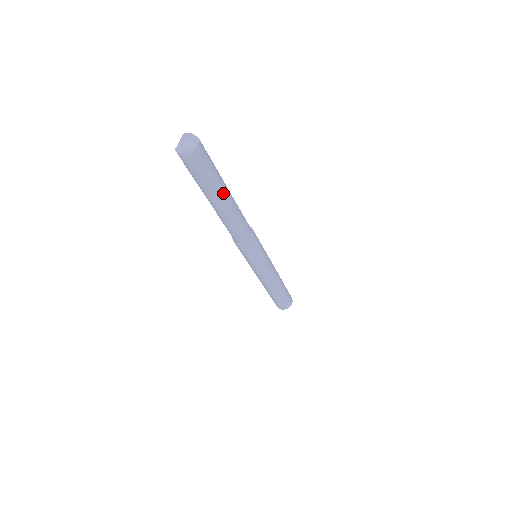
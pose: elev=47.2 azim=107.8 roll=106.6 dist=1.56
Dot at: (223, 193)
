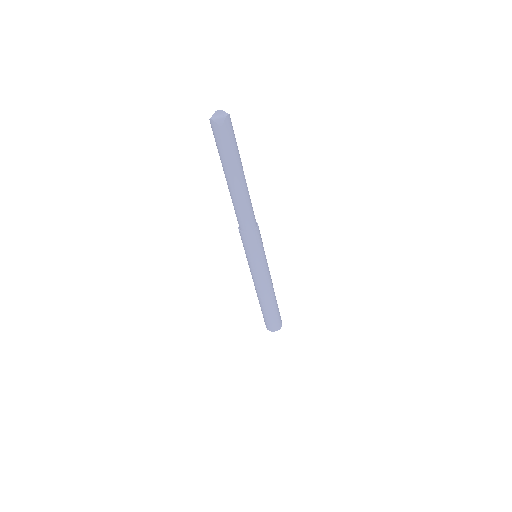
Dot at: (240, 169)
